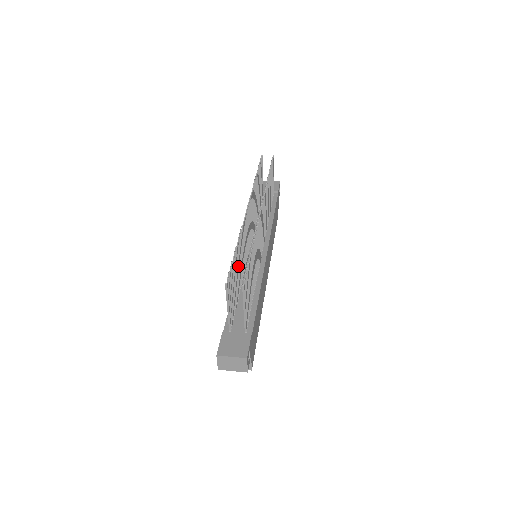
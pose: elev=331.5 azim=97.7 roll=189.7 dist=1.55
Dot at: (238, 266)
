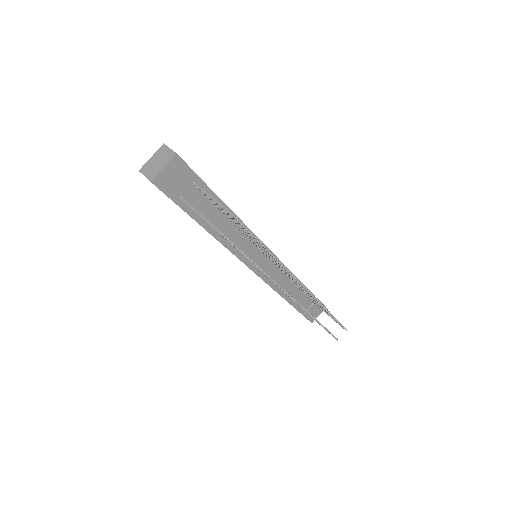
Dot at: occluded
